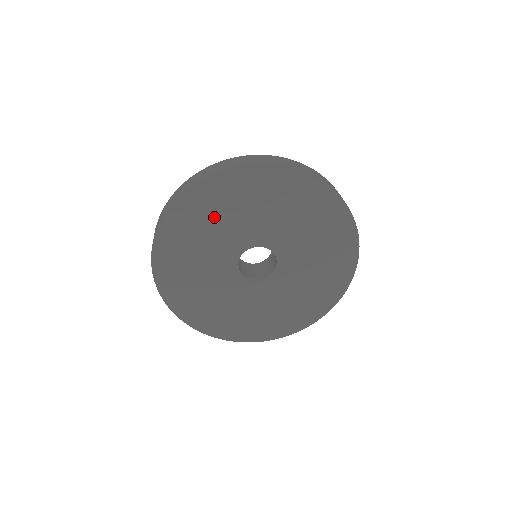
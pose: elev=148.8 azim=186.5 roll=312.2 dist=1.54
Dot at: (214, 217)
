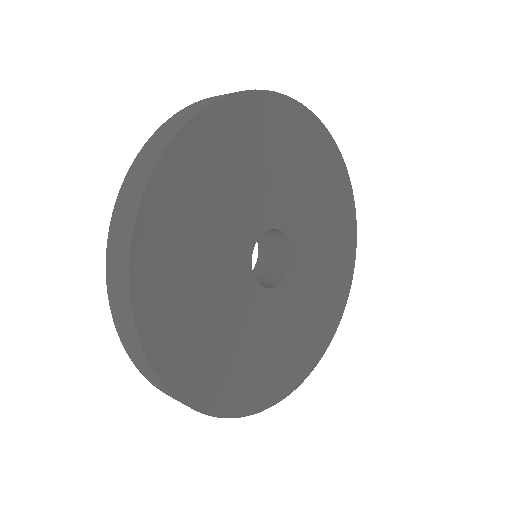
Dot at: (203, 205)
